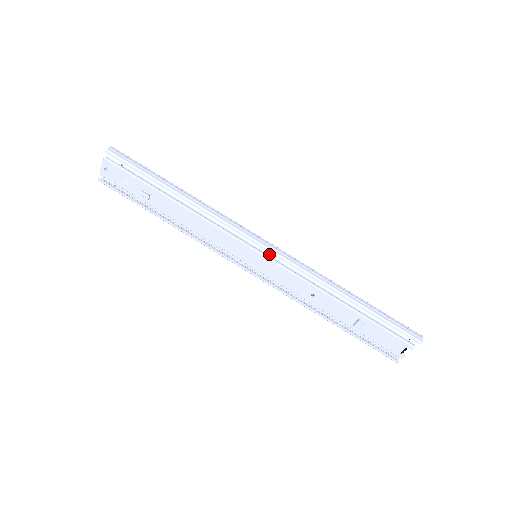
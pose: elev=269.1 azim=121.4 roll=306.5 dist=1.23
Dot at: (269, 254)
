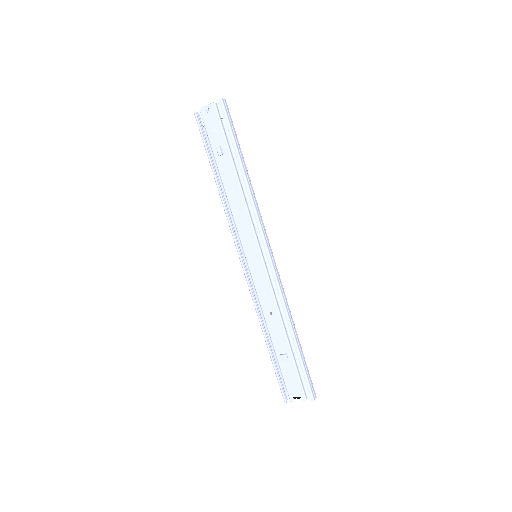
Dot at: (267, 262)
